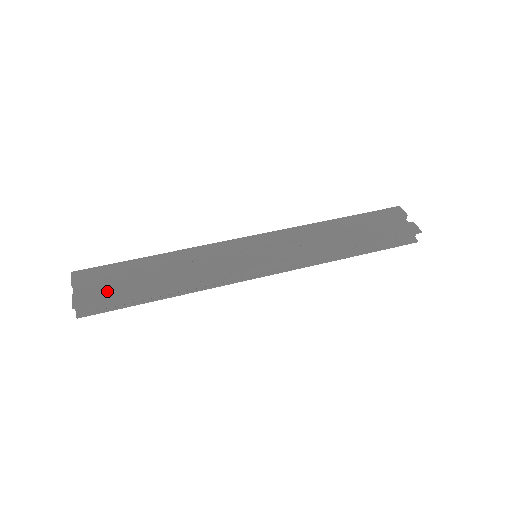
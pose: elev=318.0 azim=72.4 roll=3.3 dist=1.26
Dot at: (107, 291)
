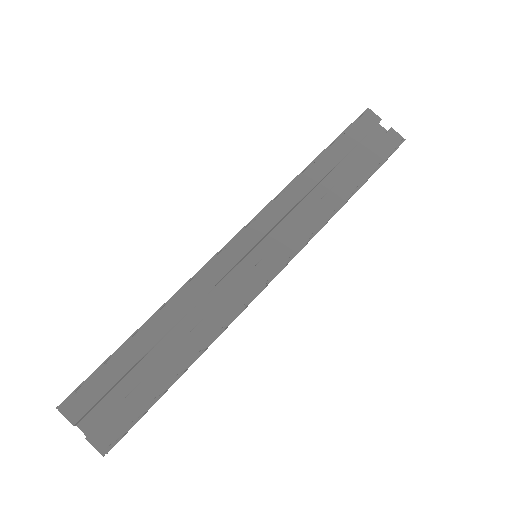
Dot at: (127, 408)
